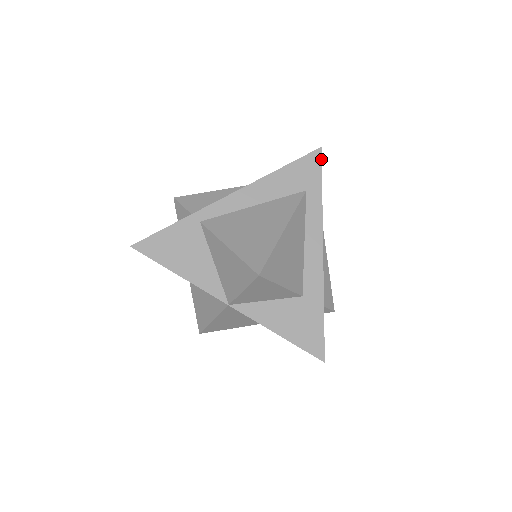
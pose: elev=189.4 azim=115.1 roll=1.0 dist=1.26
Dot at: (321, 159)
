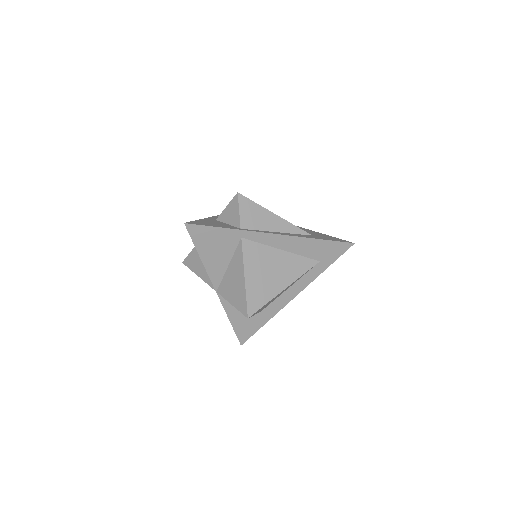
Dot at: occluded
